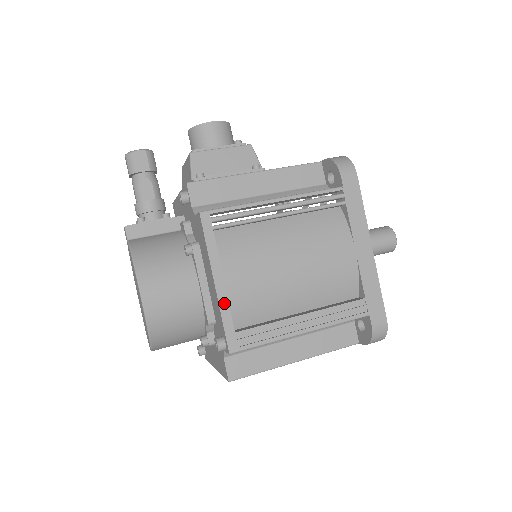
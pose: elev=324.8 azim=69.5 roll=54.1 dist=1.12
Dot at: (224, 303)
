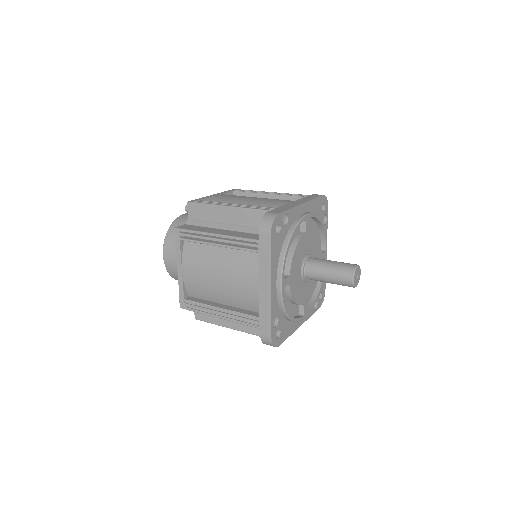
Dot at: (208, 197)
